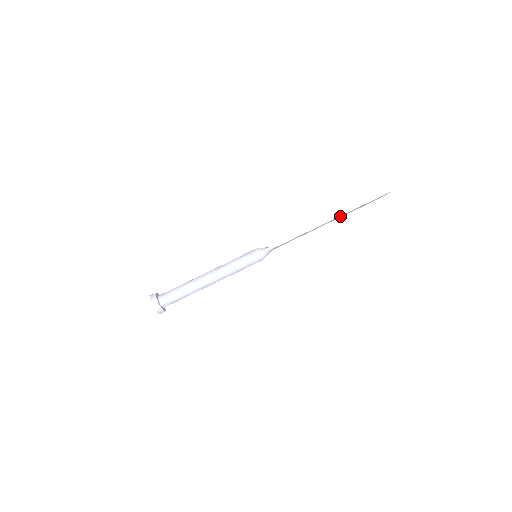
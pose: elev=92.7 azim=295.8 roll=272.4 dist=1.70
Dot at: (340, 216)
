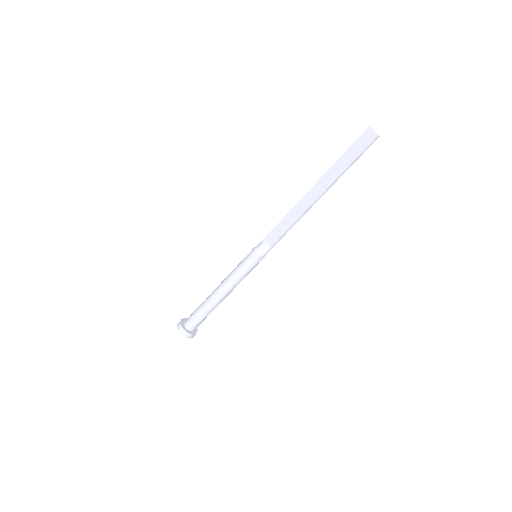
Dot at: (328, 183)
